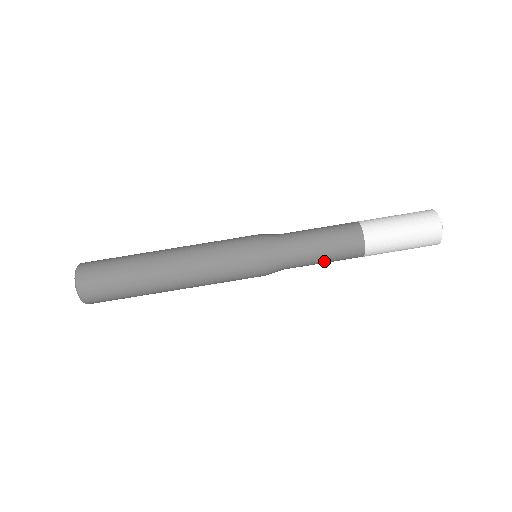
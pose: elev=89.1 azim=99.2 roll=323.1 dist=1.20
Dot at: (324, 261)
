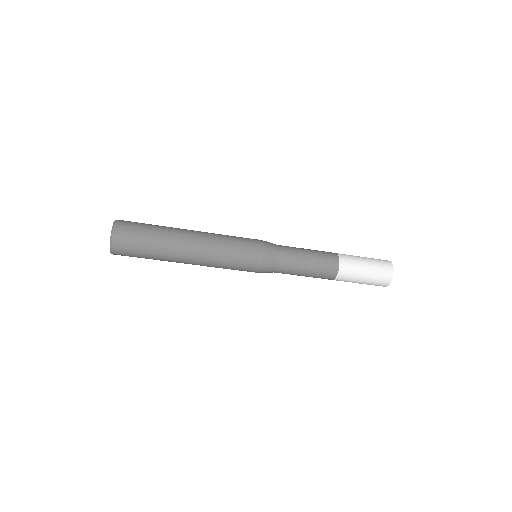
Dot at: occluded
